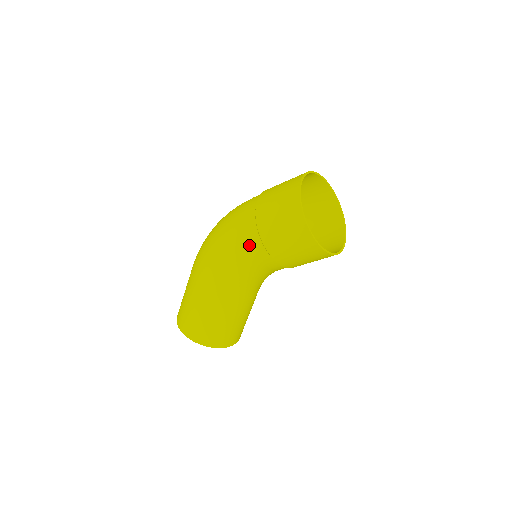
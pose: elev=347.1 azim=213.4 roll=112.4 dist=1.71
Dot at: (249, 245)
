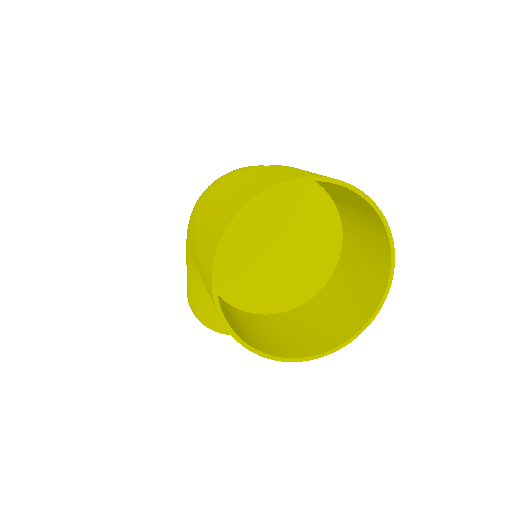
Dot at: occluded
